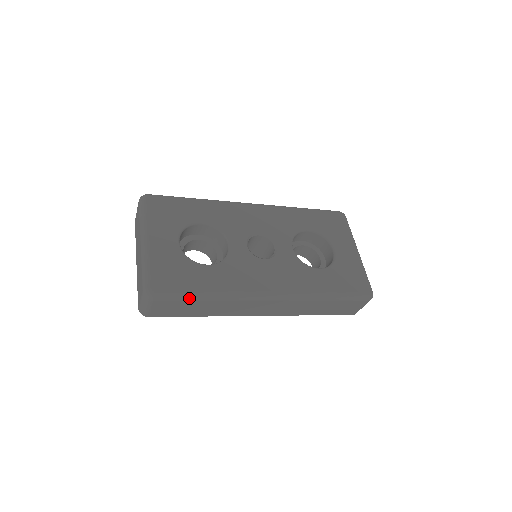
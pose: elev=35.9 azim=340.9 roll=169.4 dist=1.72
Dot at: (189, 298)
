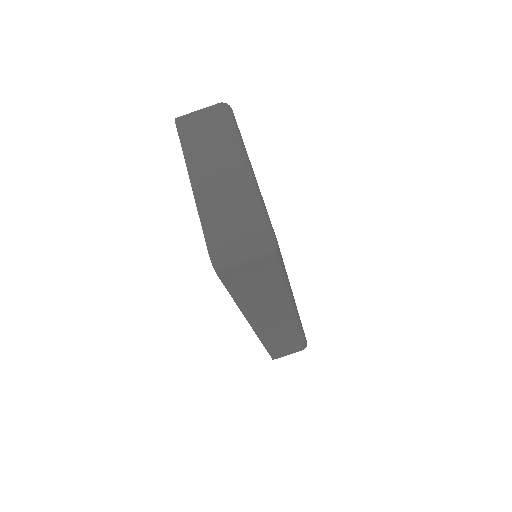
Dot at: (281, 273)
